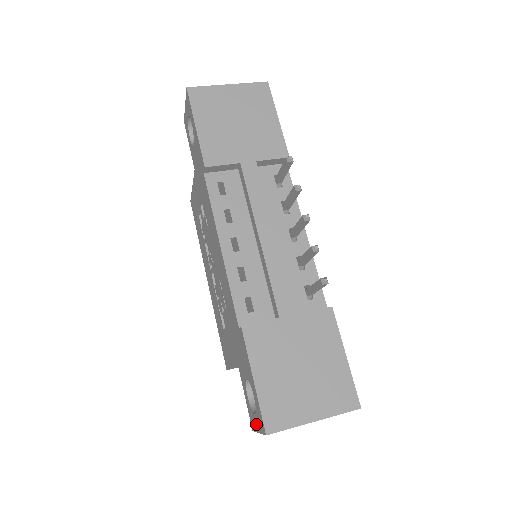
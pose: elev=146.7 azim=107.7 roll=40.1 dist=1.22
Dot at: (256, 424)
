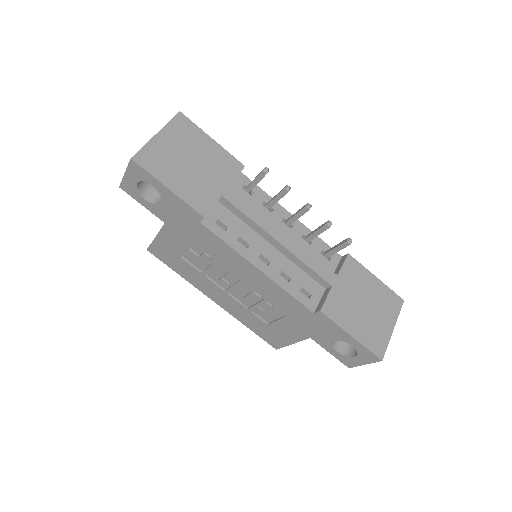
Dot at: (359, 361)
